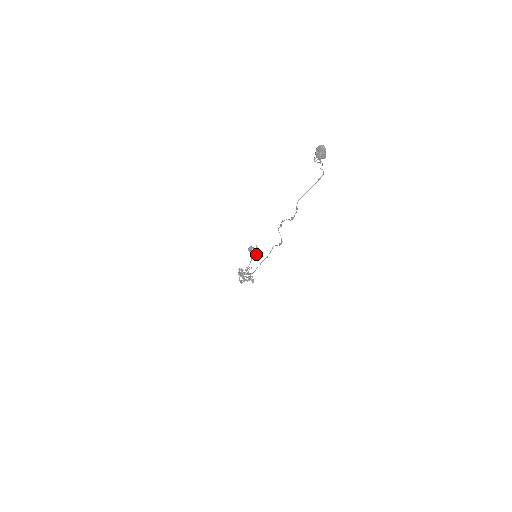
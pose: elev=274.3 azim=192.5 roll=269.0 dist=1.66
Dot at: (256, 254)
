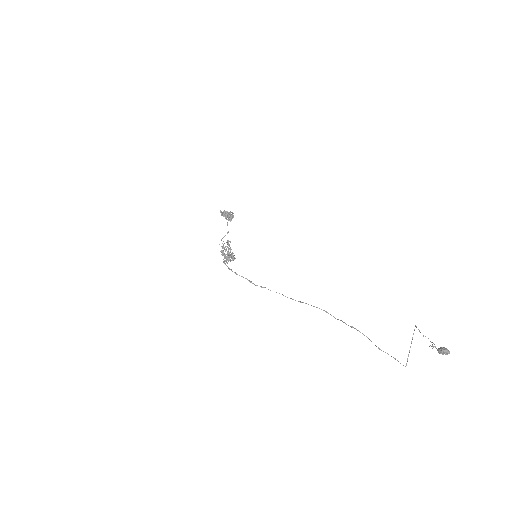
Dot at: (230, 220)
